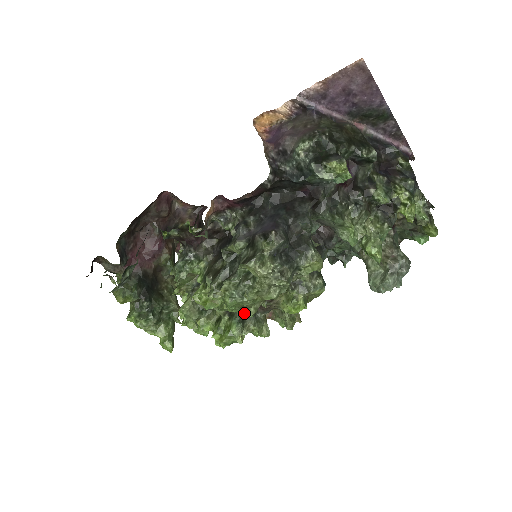
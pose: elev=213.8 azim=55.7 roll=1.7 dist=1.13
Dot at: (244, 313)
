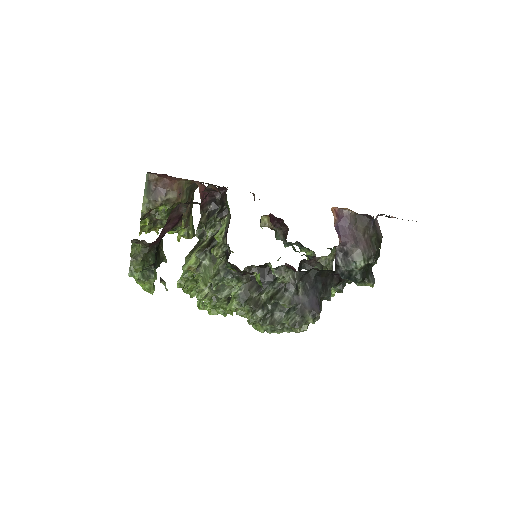
Dot at: occluded
